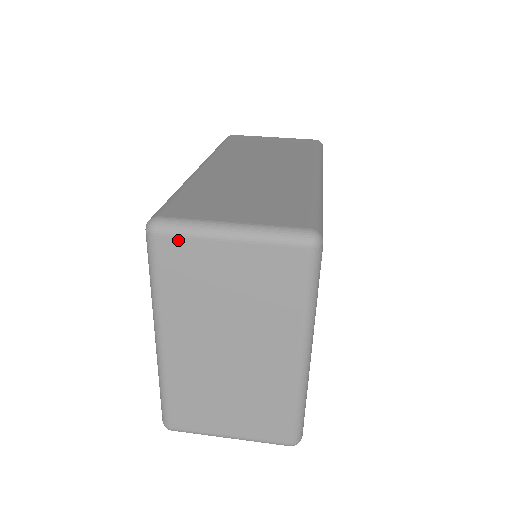
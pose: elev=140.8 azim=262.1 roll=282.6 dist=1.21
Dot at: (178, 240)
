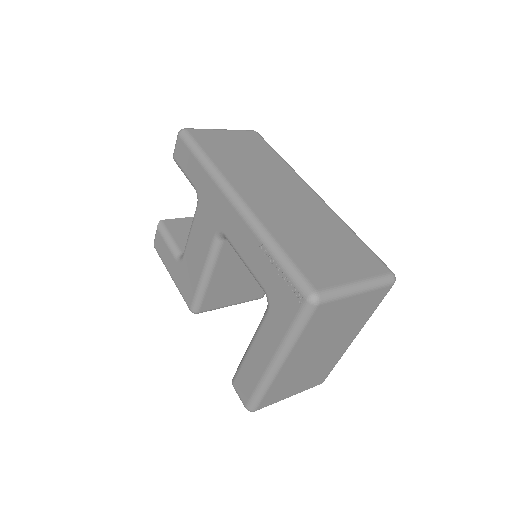
Dot at: (331, 304)
